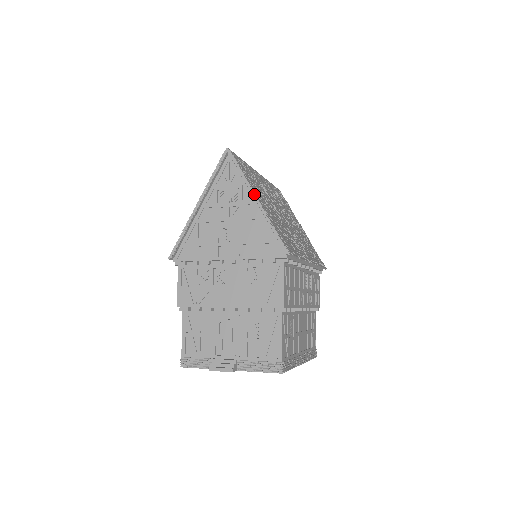
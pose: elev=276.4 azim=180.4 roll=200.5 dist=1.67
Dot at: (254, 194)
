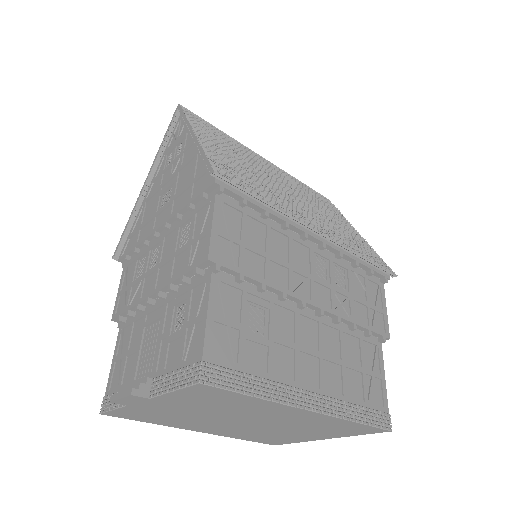
Dot at: (191, 129)
